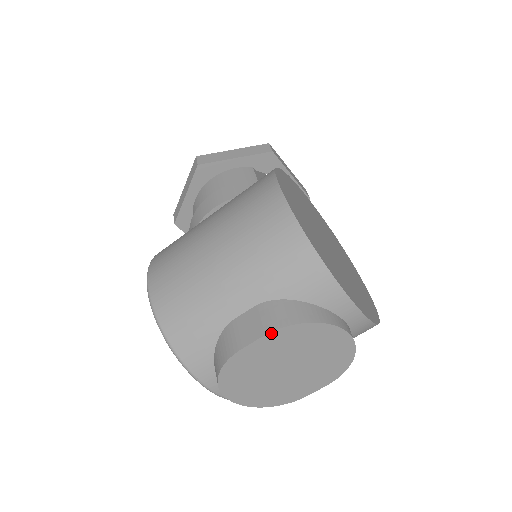
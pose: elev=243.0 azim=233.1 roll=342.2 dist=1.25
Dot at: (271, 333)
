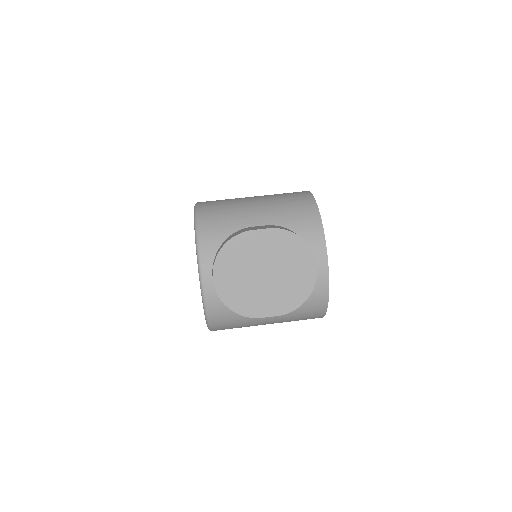
Dot at: (276, 229)
